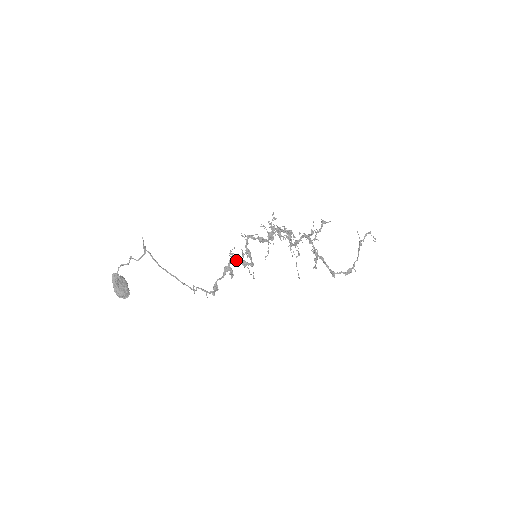
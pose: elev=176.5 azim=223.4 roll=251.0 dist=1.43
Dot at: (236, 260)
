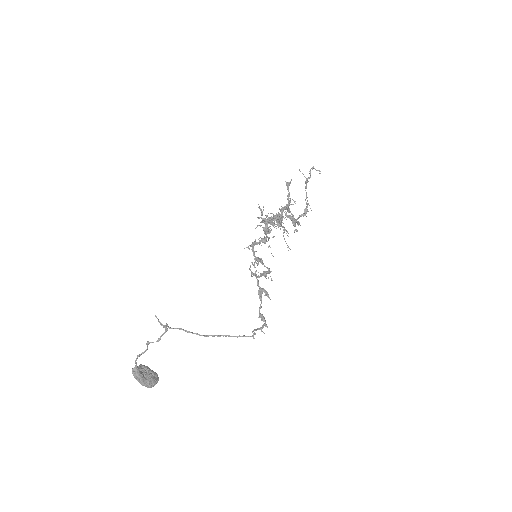
Dot at: (259, 277)
